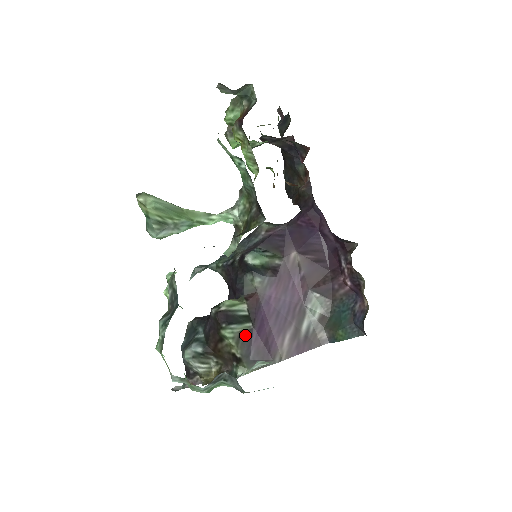
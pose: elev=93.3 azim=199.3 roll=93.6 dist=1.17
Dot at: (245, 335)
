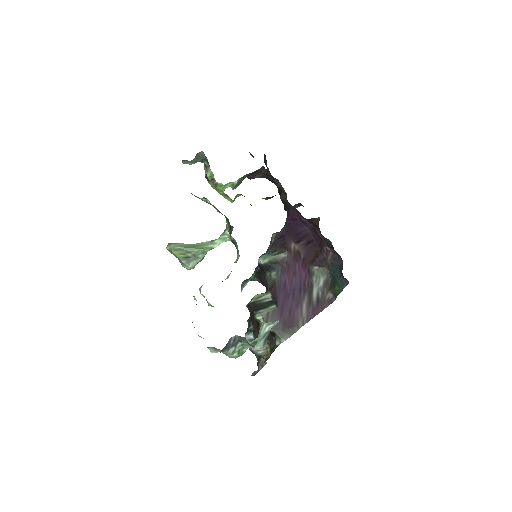
Dot at: (272, 314)
